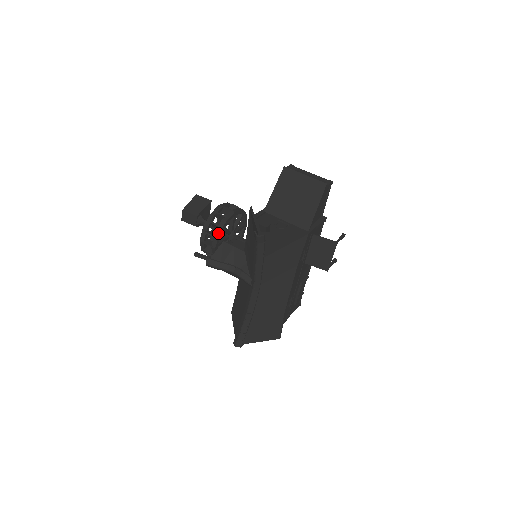
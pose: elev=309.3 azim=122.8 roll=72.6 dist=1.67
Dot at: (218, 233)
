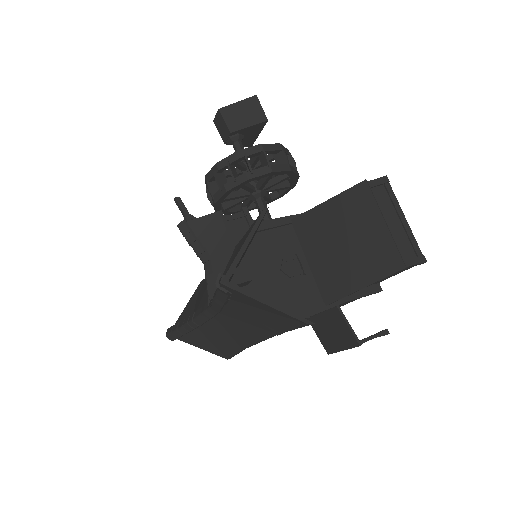
Dot at: (227, 188)
